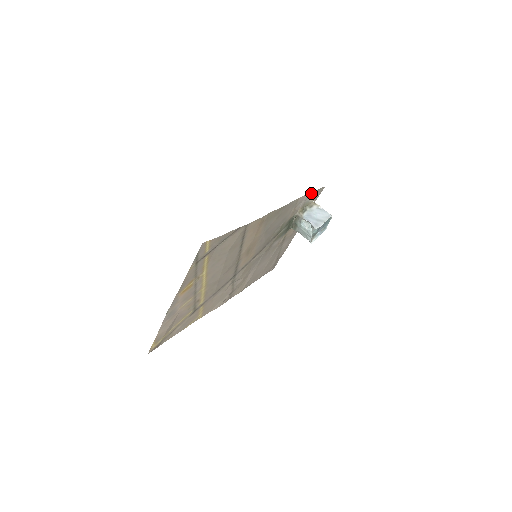
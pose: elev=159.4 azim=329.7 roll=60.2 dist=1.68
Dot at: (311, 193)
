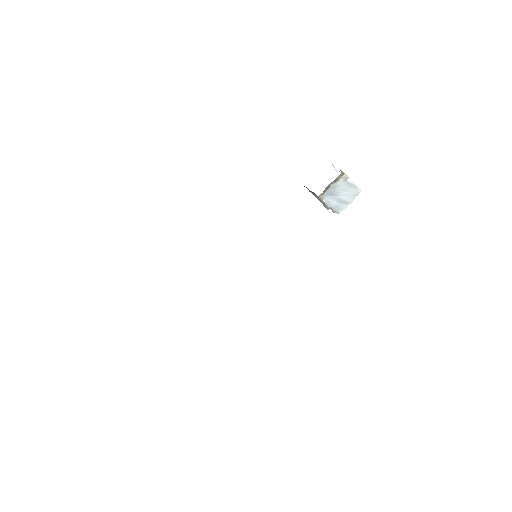
Dot at: occluded
